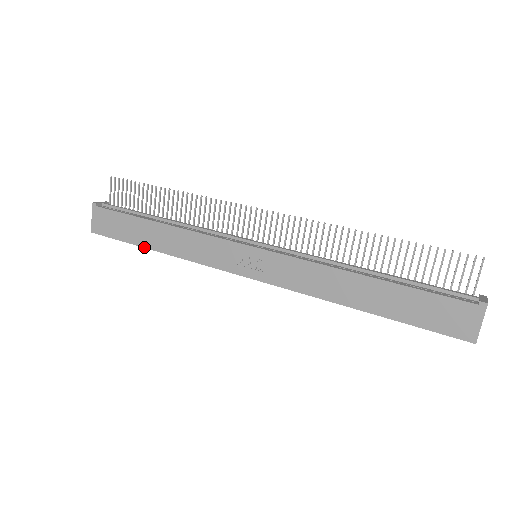
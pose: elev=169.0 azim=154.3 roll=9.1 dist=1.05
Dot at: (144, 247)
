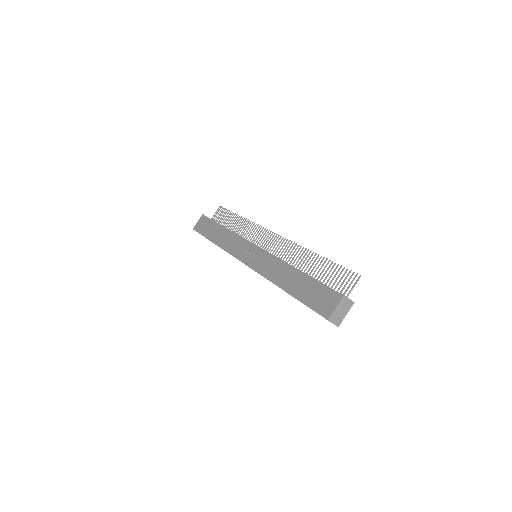
Dot at: (209, 240)
